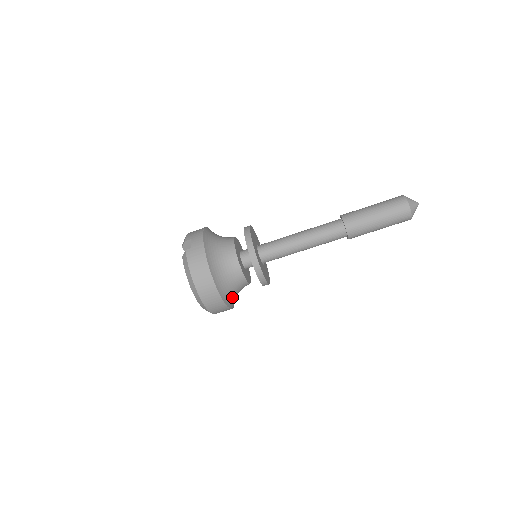
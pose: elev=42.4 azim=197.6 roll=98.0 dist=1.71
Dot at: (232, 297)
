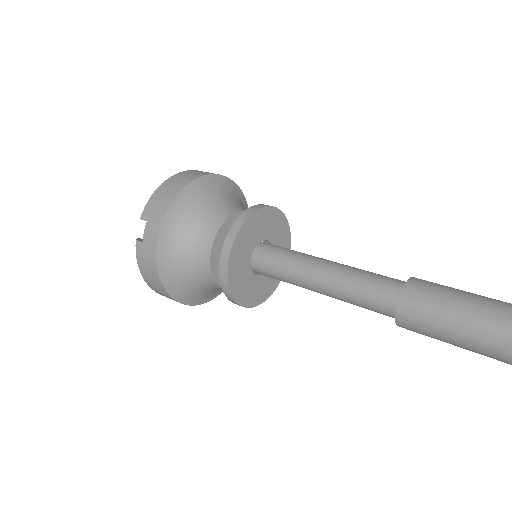
Dot at: (217, 290)
